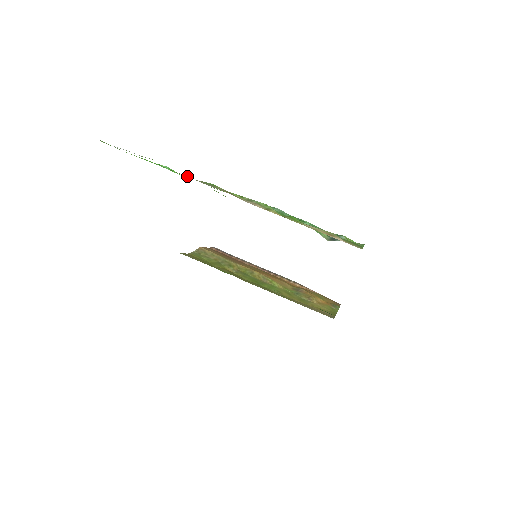
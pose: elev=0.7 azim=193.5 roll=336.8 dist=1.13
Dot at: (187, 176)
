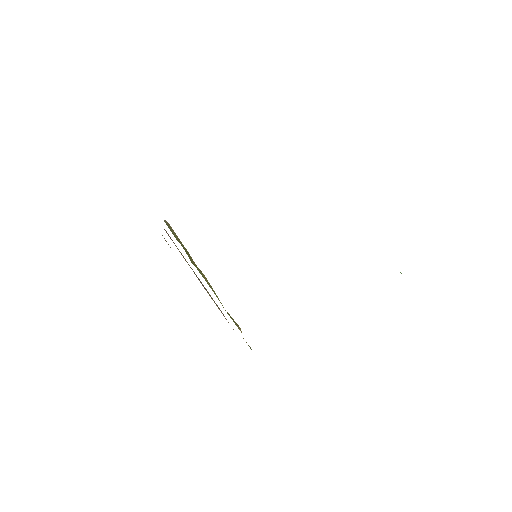
Dot at: occluded
